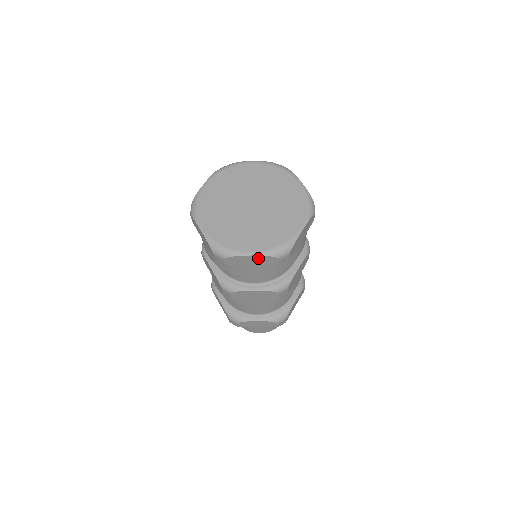
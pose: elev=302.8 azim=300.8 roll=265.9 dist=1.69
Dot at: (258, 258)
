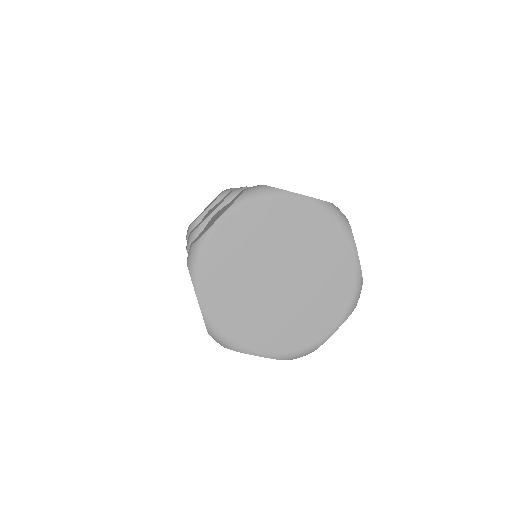
Dot at: occluded
